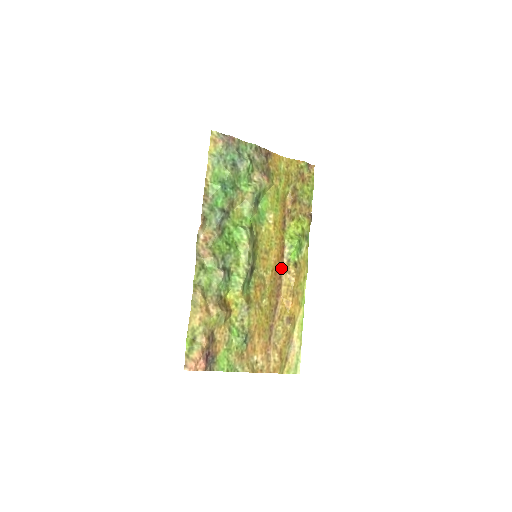
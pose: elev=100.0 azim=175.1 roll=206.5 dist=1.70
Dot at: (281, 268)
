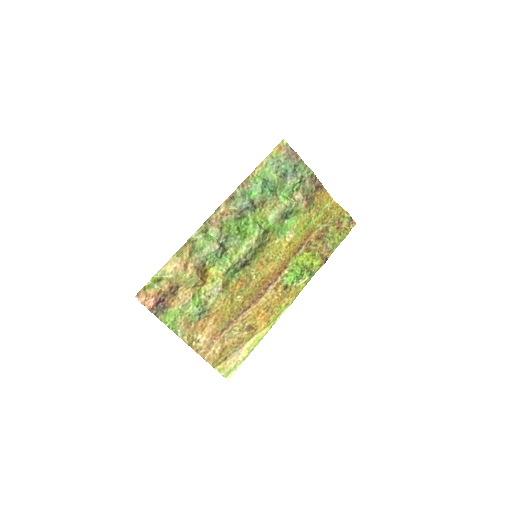
Dot at: (272, 282)
